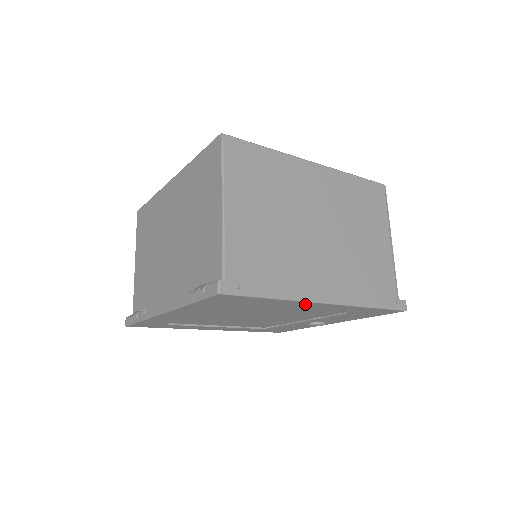
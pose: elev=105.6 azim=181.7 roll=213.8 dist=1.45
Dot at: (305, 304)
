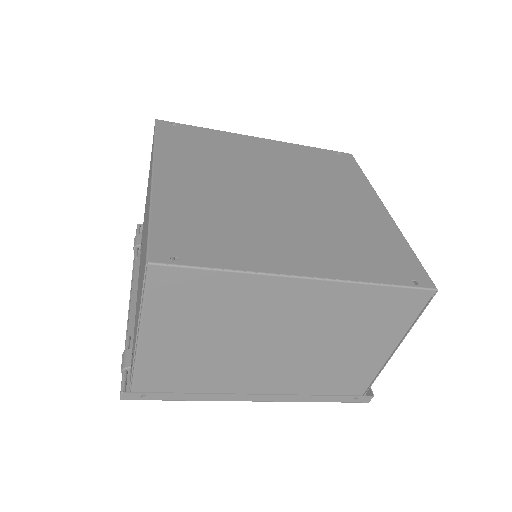
Dot at: occluded
